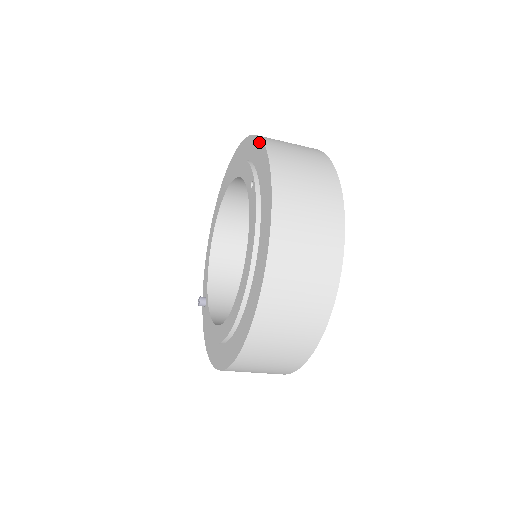
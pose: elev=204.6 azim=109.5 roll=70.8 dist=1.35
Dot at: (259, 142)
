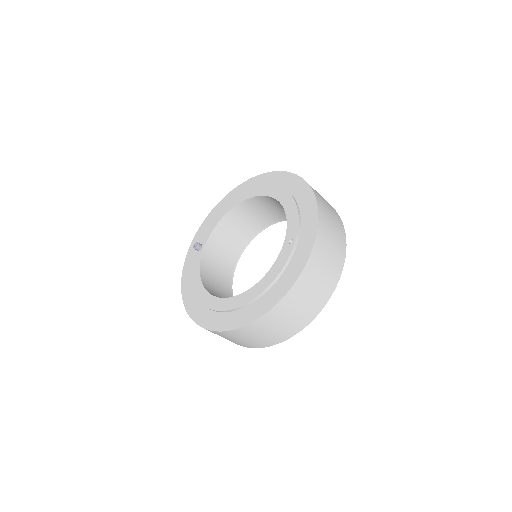
Dot at: (315, 214)
